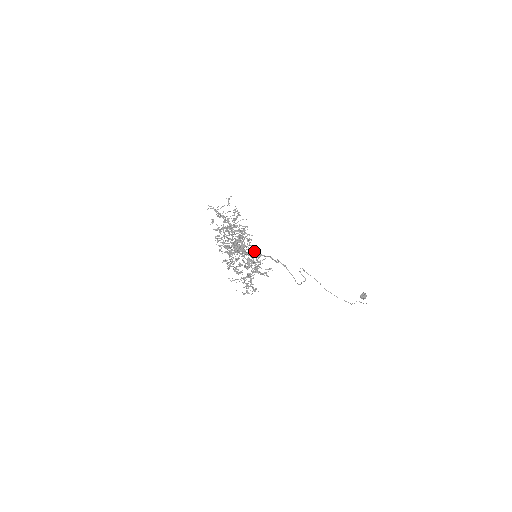
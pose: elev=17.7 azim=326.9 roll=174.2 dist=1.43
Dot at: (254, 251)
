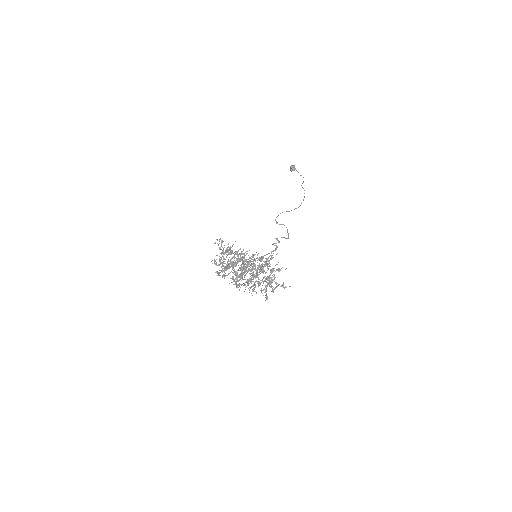
Dot at: (259, 259)
